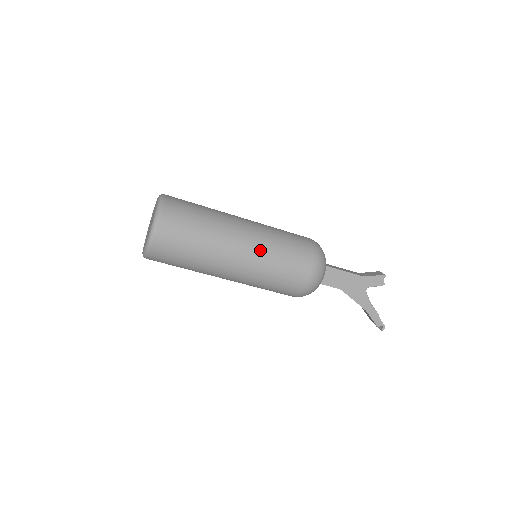
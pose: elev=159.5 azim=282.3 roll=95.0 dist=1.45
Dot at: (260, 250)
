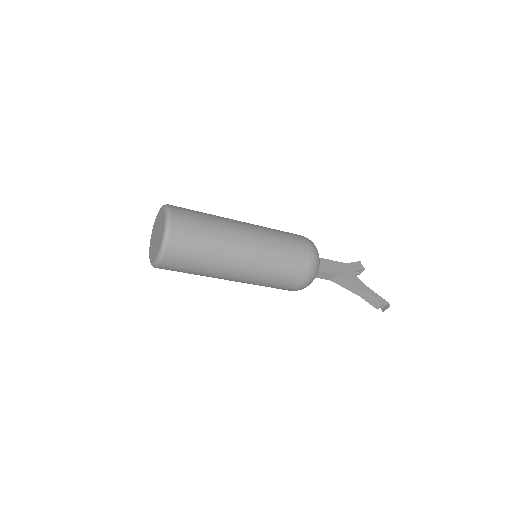
Dot at: (261, 229)
